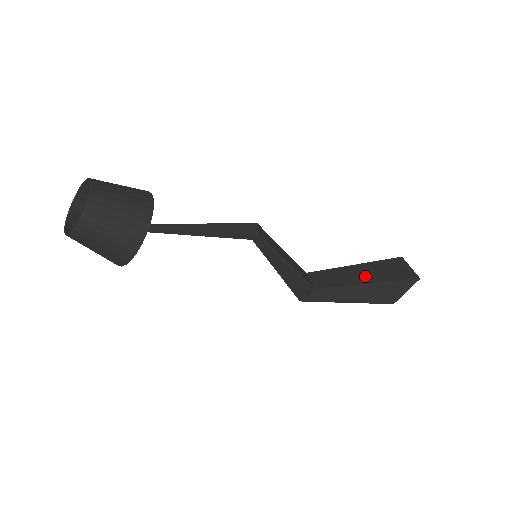
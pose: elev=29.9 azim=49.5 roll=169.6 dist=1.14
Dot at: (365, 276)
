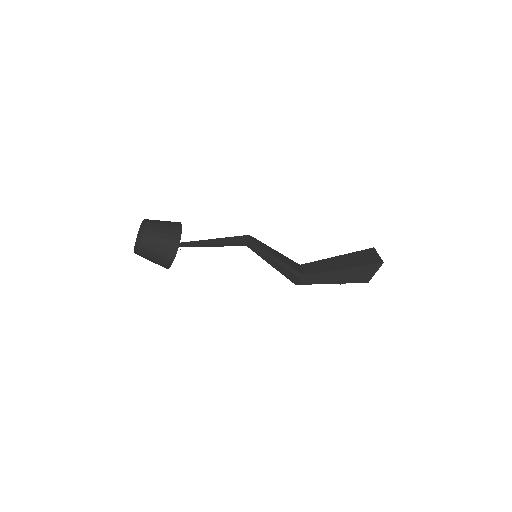
Dot at: (342, 264)
